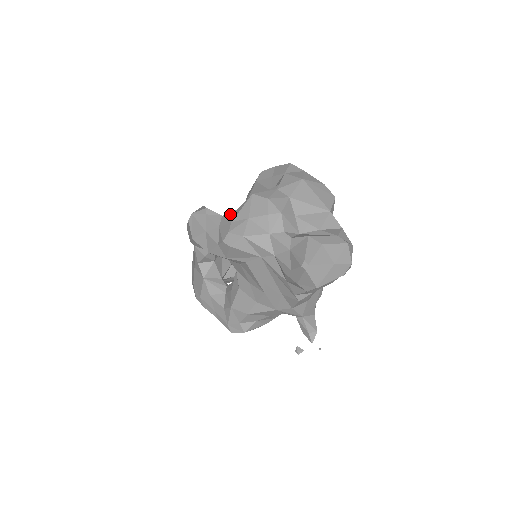
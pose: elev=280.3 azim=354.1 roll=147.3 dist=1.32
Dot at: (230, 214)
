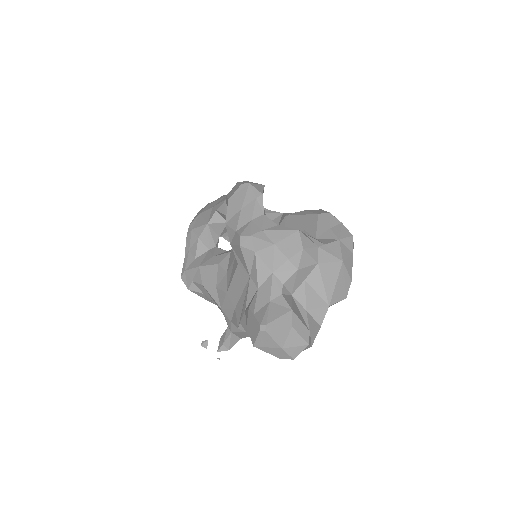
Dot at: (269, 222)
